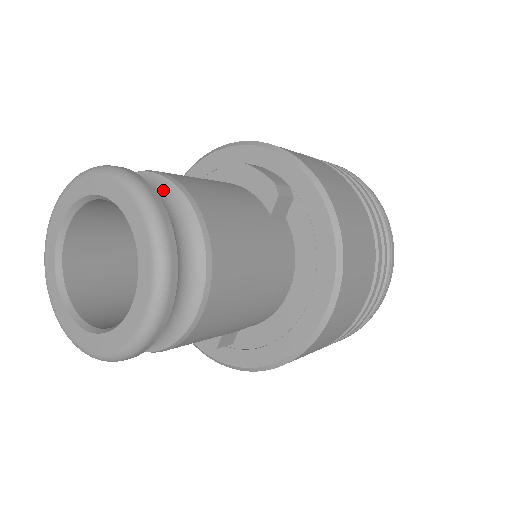
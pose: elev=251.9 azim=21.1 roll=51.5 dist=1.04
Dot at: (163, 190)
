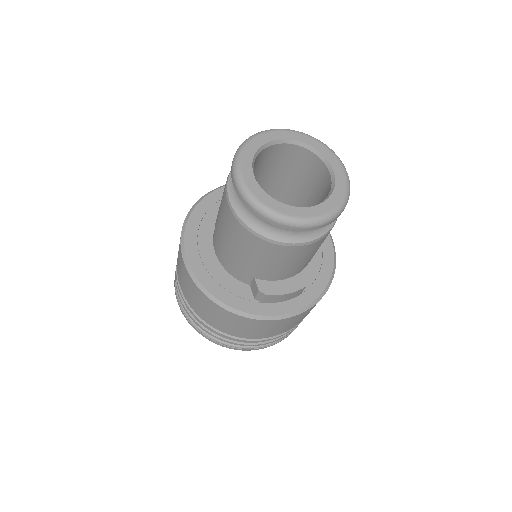
Dot at: occluded
